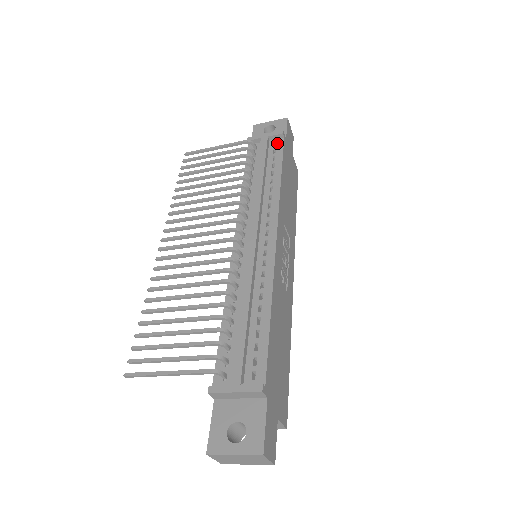
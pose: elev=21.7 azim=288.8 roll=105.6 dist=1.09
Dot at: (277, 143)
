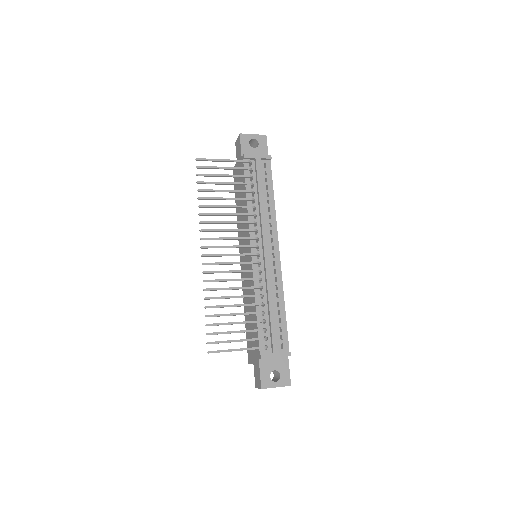
Dot at: (266, 165)
